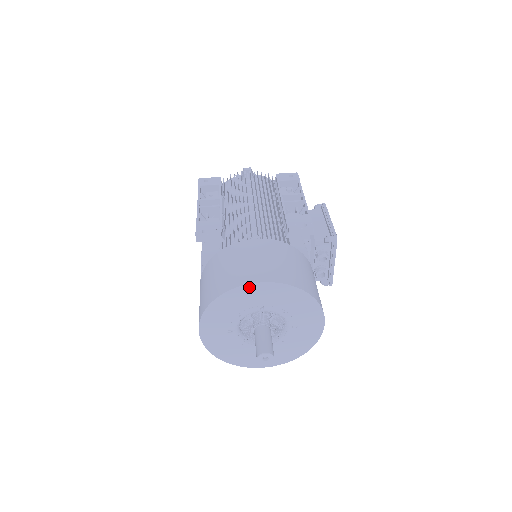
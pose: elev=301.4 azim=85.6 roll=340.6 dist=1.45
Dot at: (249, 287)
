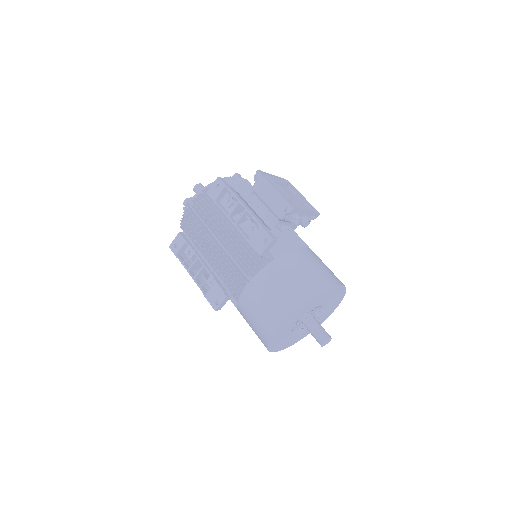
Dot at: (278, 330)
